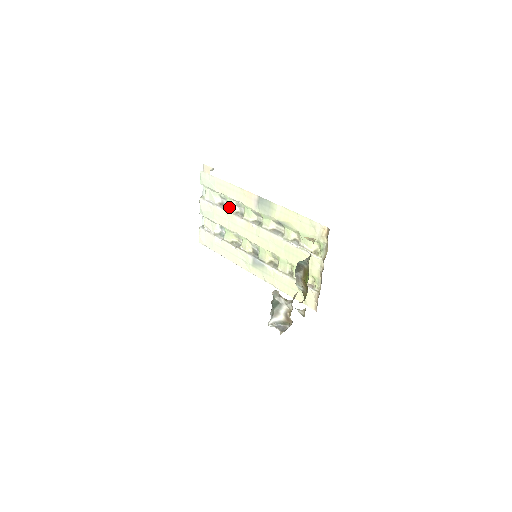
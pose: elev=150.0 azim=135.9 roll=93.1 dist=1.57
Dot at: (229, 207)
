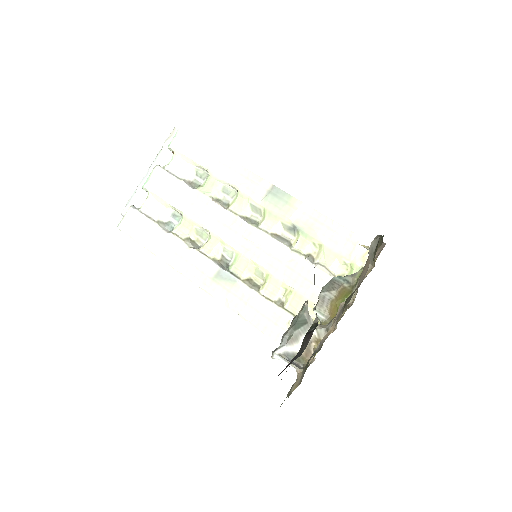
Dot at: (208, 189)
